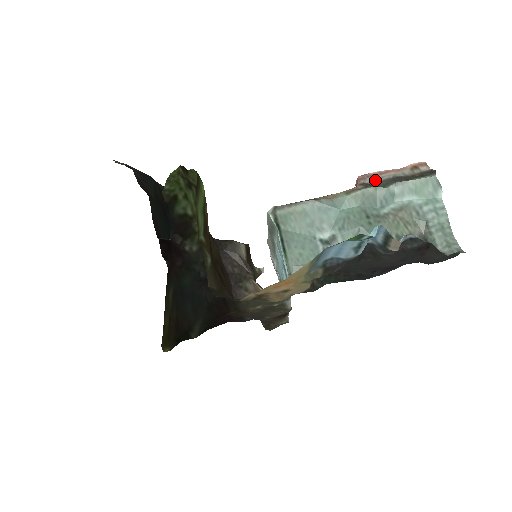
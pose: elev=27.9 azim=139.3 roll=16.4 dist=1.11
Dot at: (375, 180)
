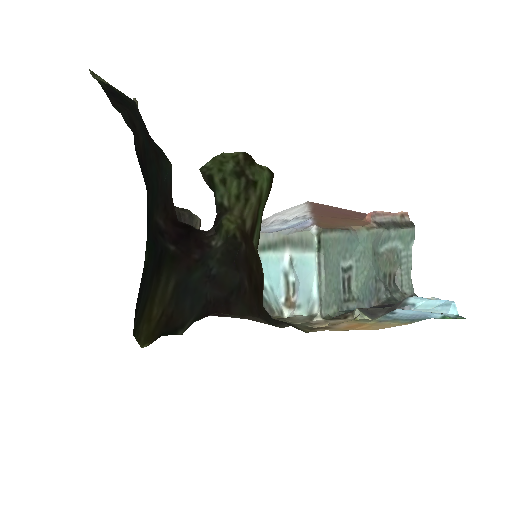
Dot at: (381, 220)
